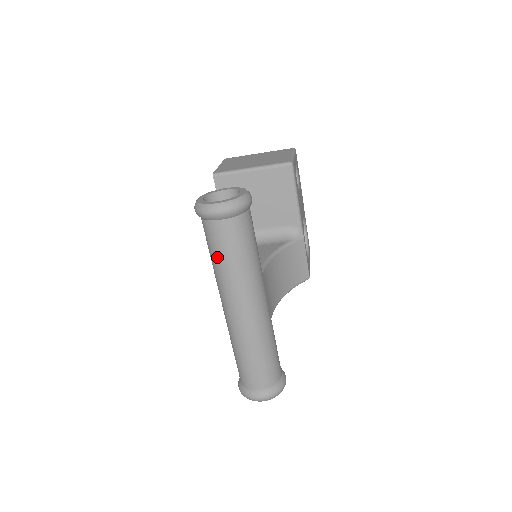
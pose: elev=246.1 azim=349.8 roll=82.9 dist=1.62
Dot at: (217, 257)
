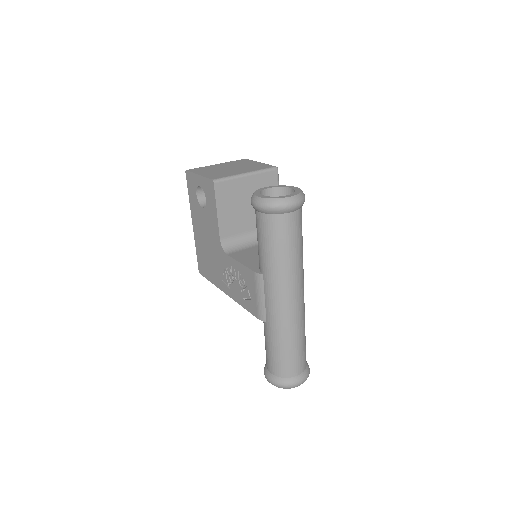
Dot at: (282, 249)
